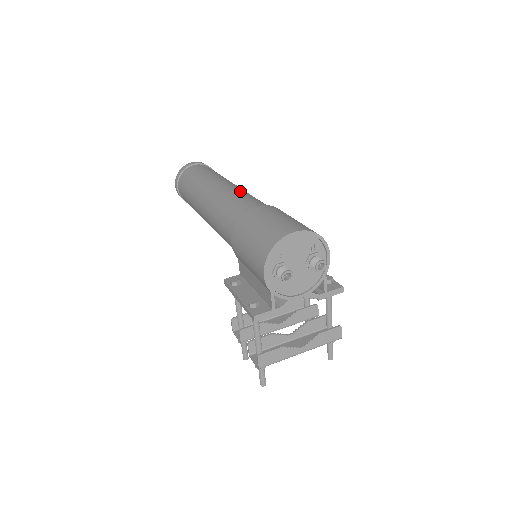
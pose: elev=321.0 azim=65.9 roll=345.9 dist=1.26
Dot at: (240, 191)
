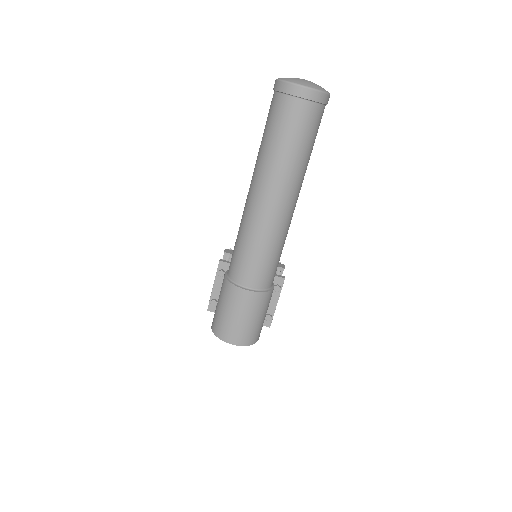
Dot at: (268, 238)
